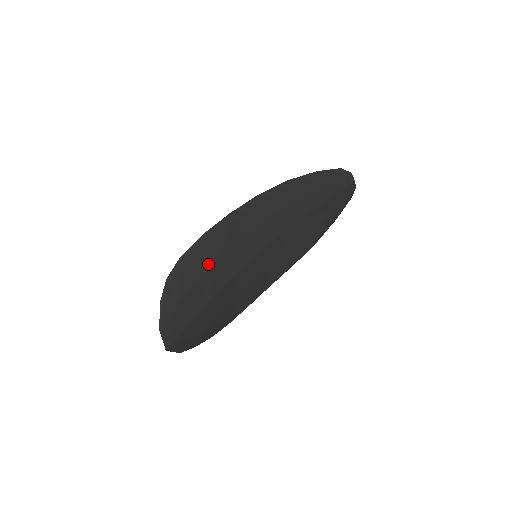
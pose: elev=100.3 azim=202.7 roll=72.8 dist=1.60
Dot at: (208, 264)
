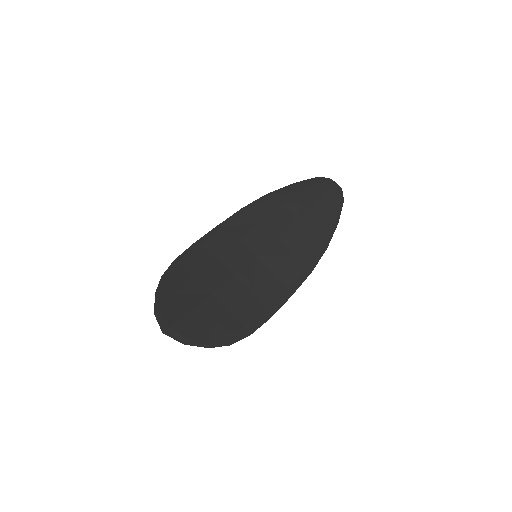
Dot at: (204, 263)
